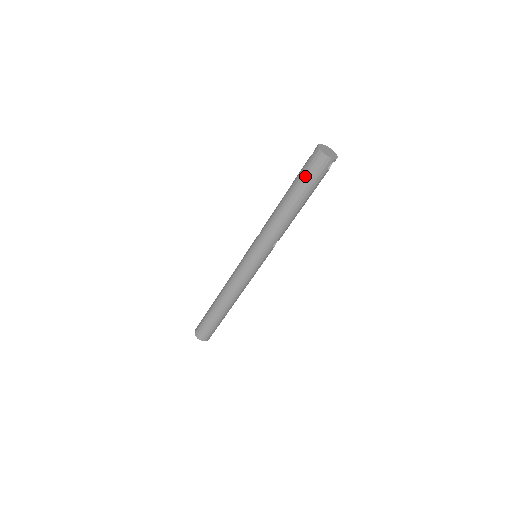
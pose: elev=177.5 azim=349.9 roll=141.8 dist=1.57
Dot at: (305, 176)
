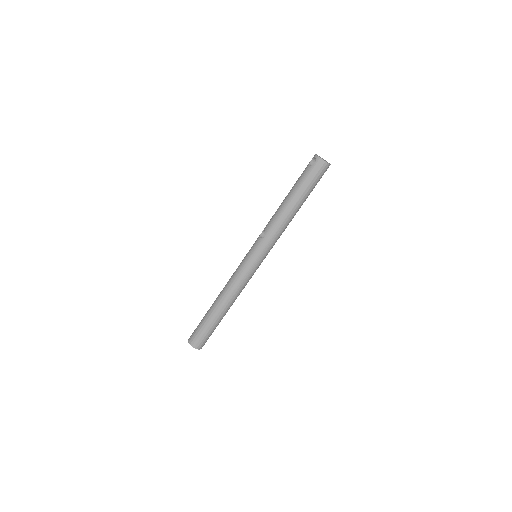
Dot at: (311, 182)
